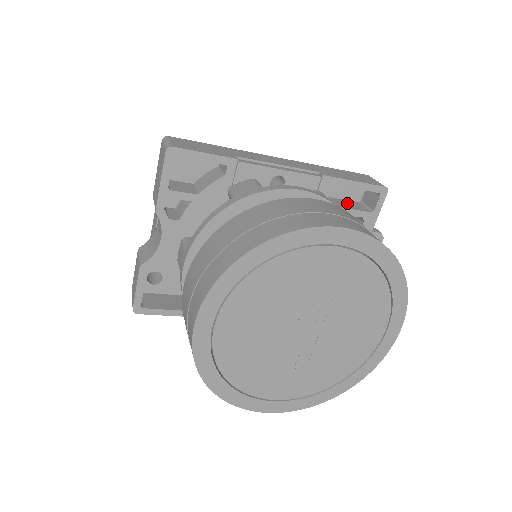
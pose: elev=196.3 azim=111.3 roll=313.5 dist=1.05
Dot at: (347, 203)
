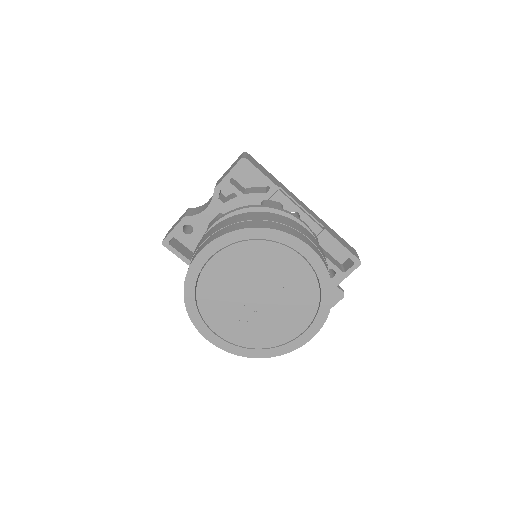
Dot at: (332, 258)
